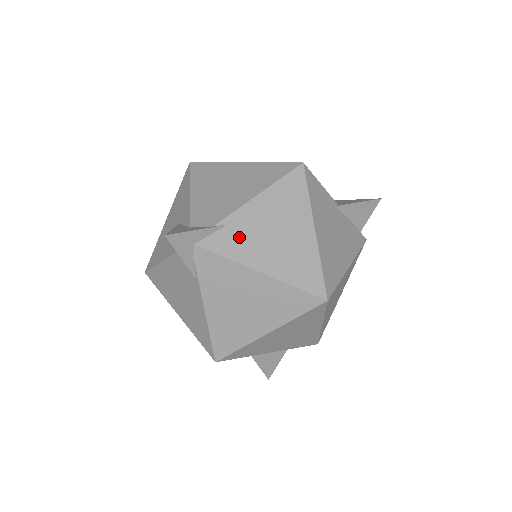
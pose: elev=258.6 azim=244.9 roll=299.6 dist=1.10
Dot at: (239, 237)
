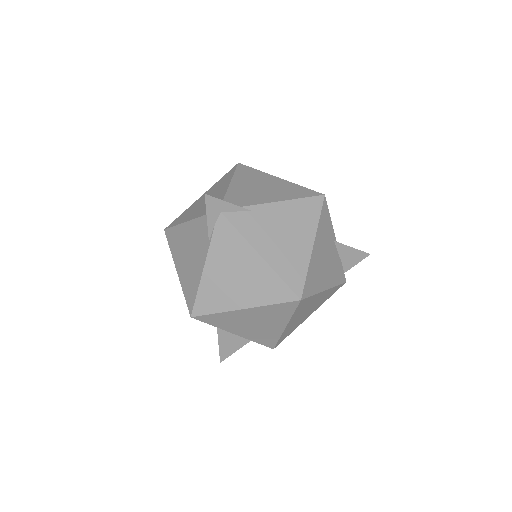
Dot at: (256, 223)
